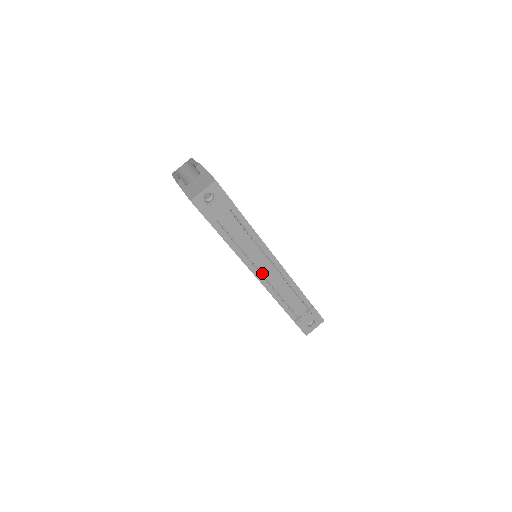
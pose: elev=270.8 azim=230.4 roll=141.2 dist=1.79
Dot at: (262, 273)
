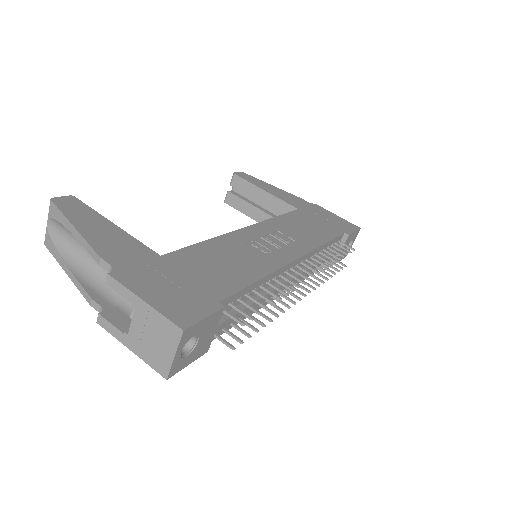
Dot at: occluded
